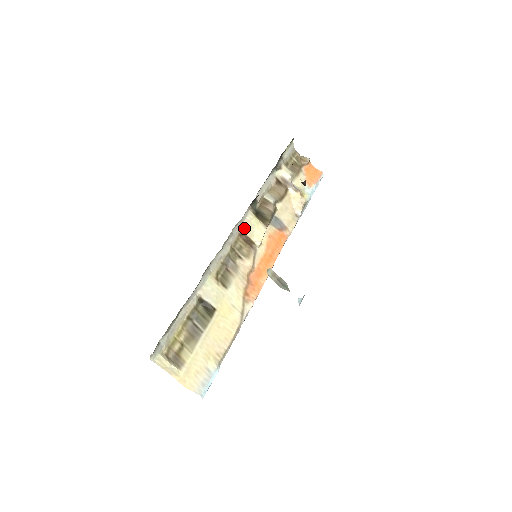
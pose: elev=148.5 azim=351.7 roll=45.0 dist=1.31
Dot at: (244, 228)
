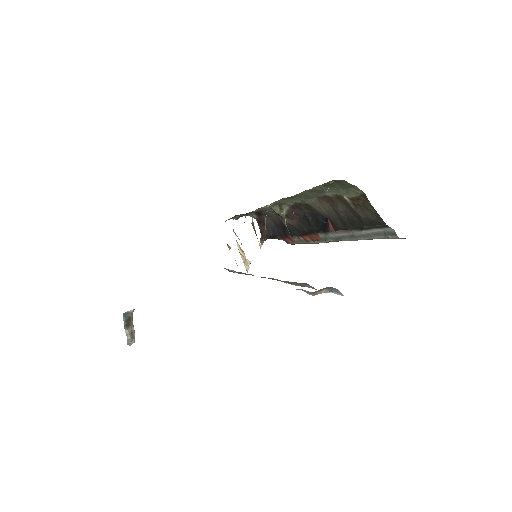
Dot at: occluded
